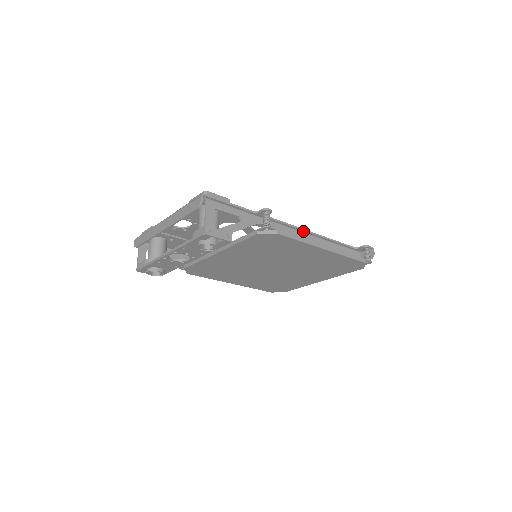
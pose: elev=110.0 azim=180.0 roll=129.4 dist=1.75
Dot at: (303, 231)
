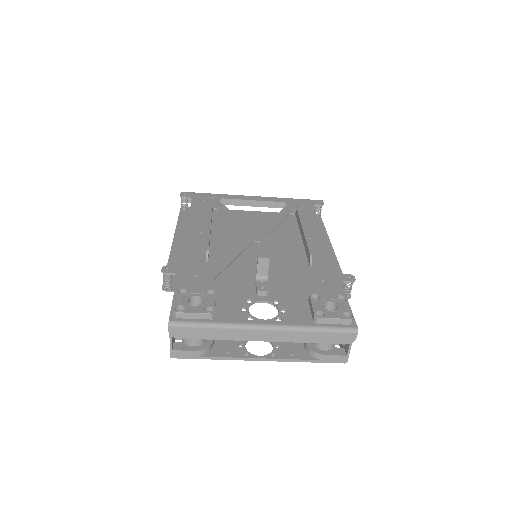
Dot at: (324, 243)
